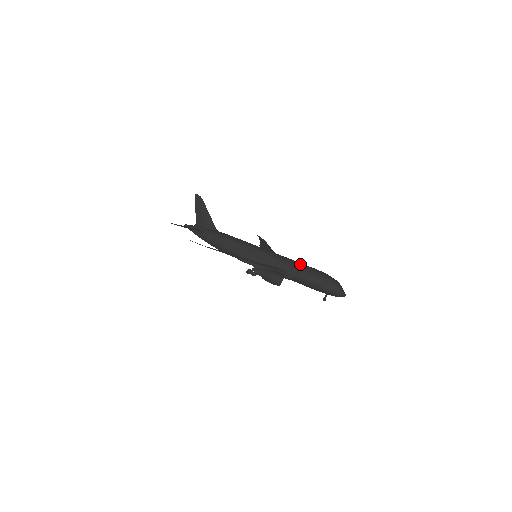
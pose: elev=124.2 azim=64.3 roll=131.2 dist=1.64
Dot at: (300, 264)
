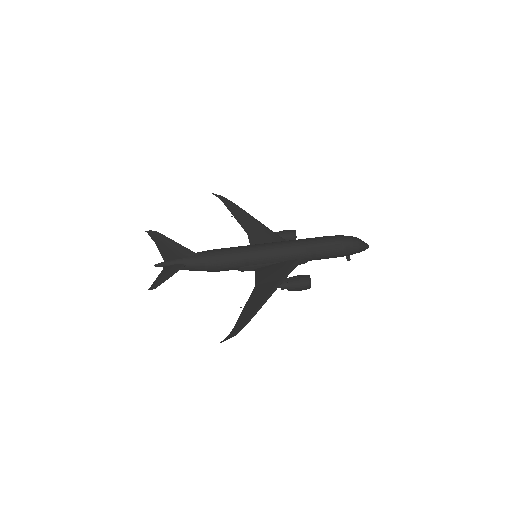
Dot at: (310, 243)
